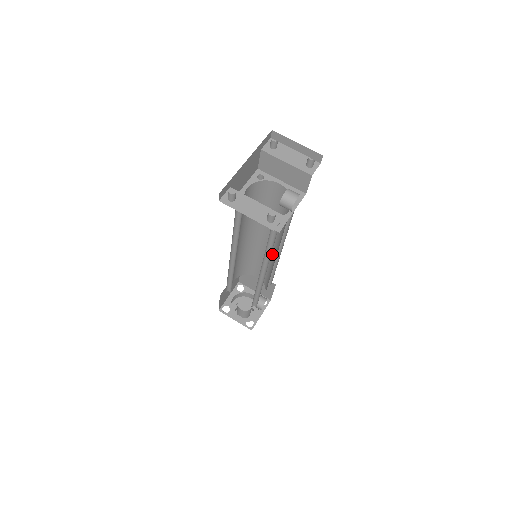
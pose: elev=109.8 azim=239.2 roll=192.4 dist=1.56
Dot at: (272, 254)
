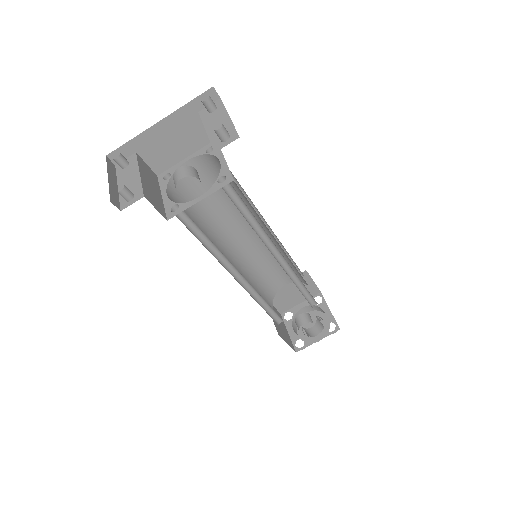
Dot at: (283, 261)
